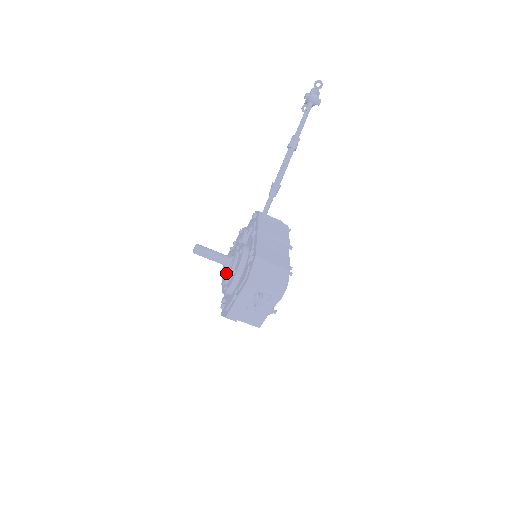
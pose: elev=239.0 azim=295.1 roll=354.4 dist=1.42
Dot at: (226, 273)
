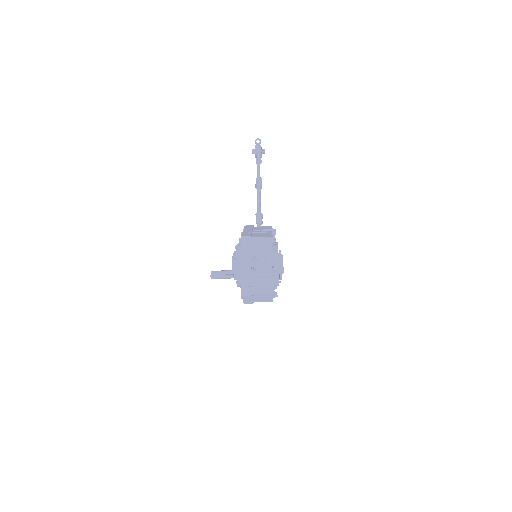
Dot at: (232, 268)
